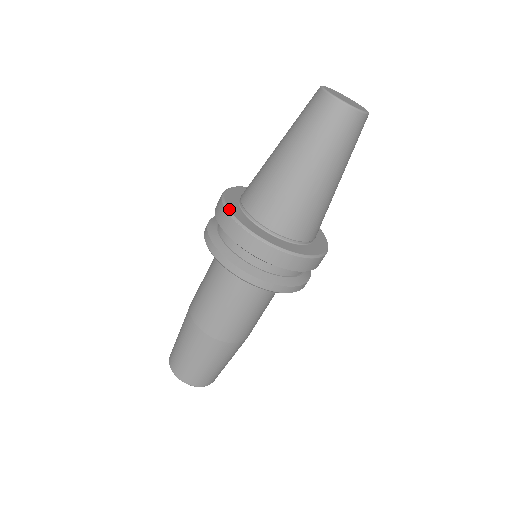
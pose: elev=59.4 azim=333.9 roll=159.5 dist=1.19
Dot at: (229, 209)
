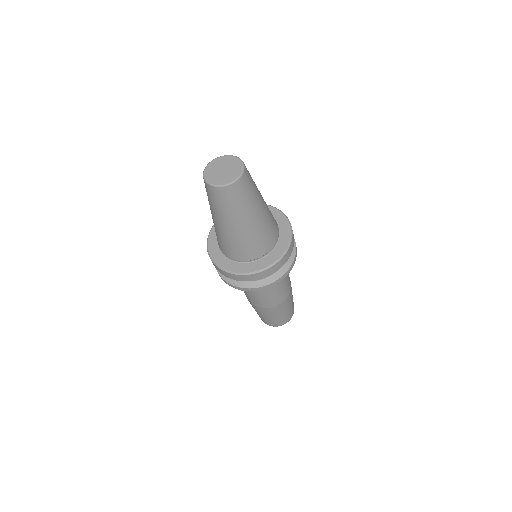
Dot at: (213, 260)
